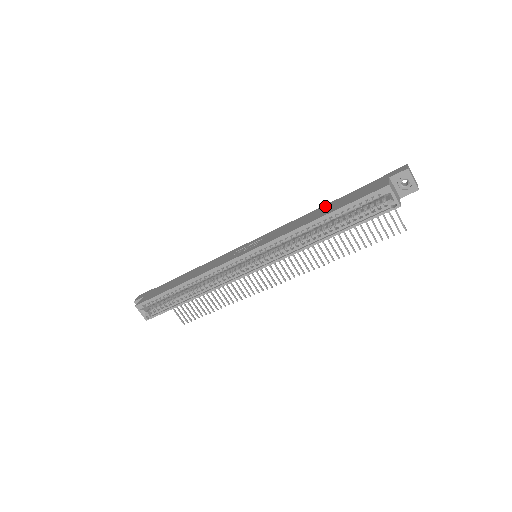
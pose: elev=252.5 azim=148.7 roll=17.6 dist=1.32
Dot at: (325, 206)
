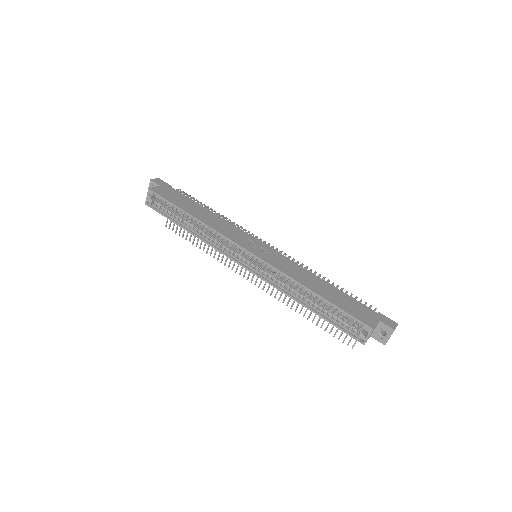
Dot at: (328, 285)
